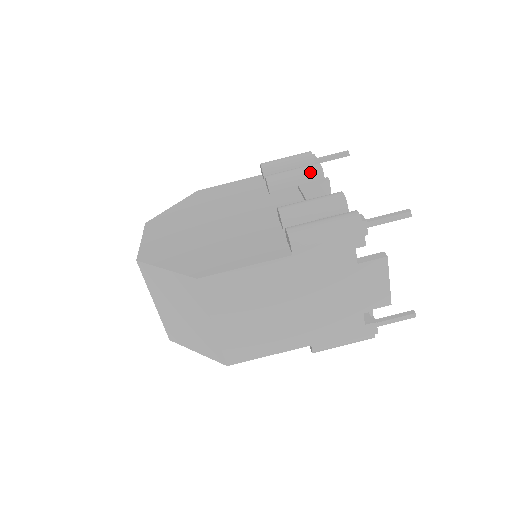
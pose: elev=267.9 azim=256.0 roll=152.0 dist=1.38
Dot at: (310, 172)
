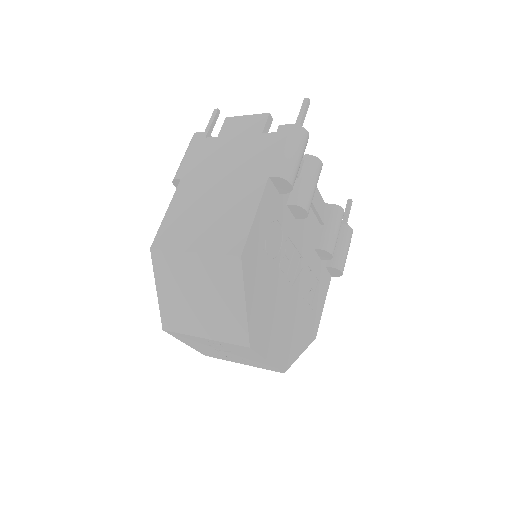
Dot at: occluded
